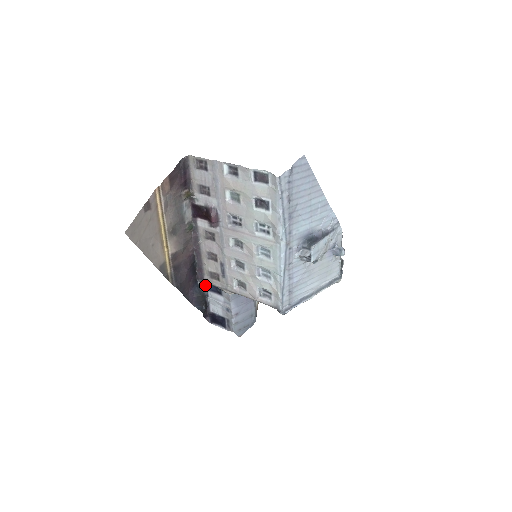
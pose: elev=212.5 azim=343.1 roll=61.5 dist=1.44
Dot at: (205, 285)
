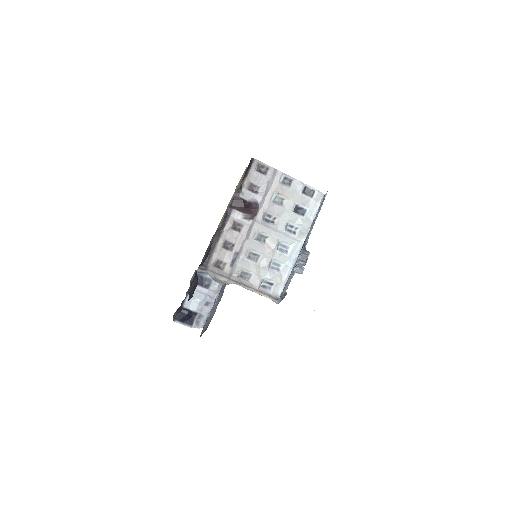
Dot at: (193, 276)
